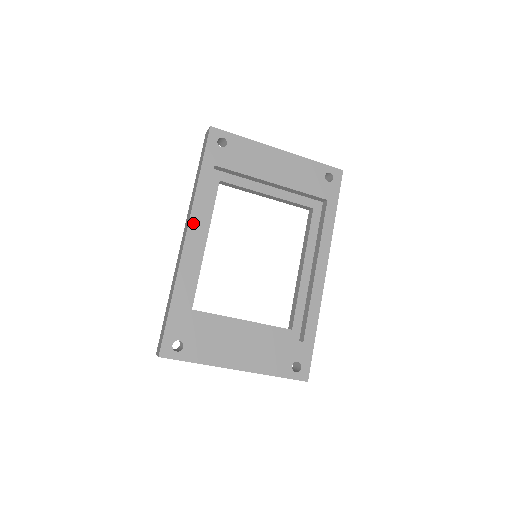
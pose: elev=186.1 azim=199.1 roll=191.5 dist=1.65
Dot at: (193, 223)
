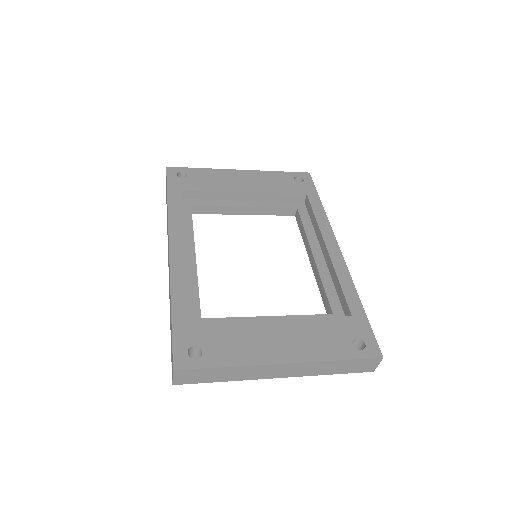
Dot at: (173, 235)
